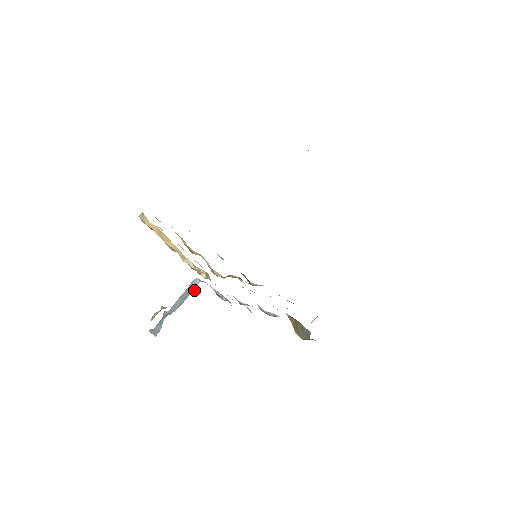
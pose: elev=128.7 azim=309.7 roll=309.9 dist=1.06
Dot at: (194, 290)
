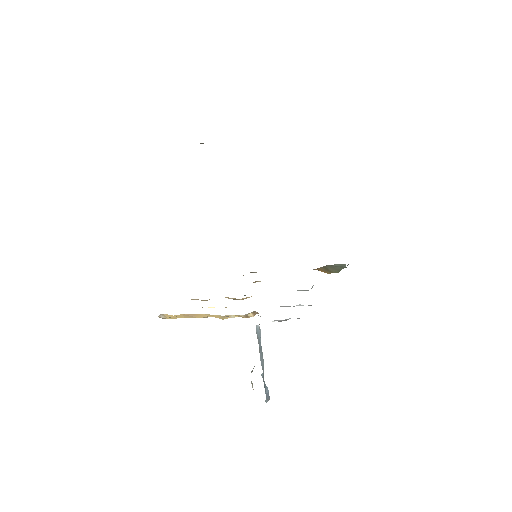
Dot at: occluded
